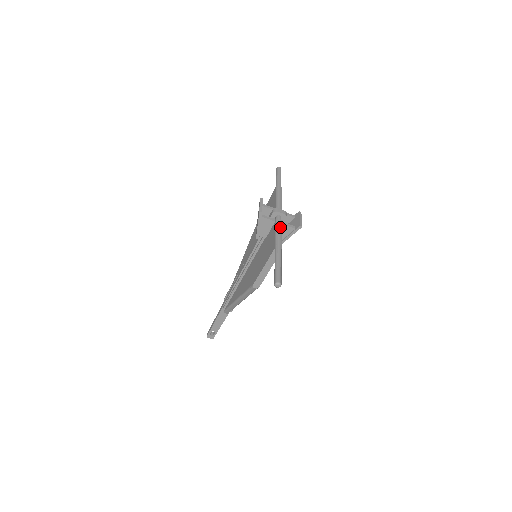
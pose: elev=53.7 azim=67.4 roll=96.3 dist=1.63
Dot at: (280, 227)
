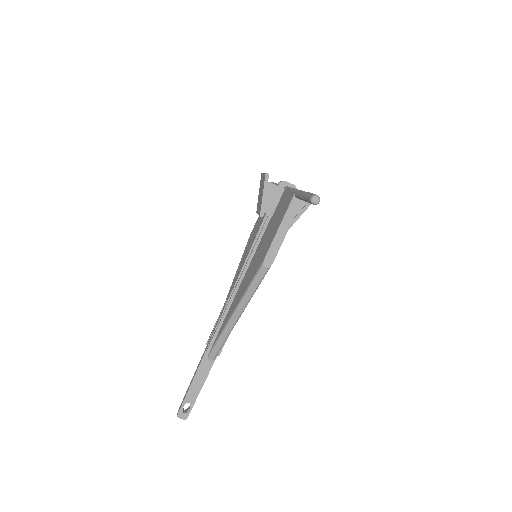
Dot at: occluded
